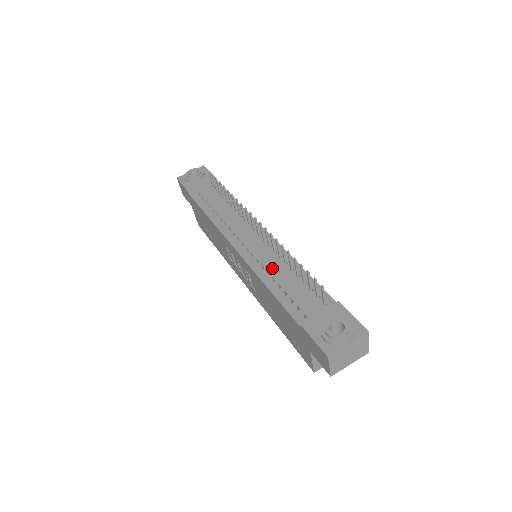
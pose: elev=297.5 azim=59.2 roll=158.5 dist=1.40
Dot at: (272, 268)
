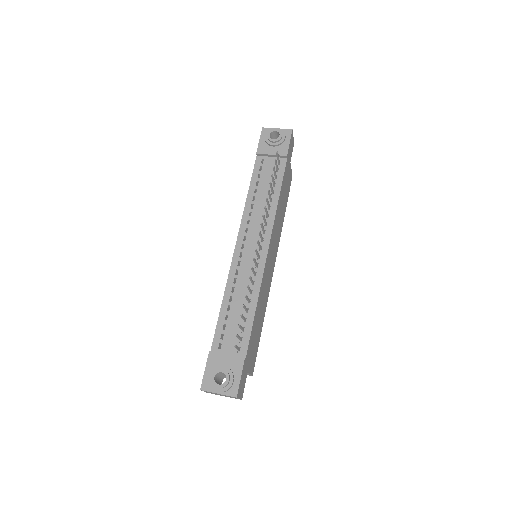
Dot at: (239, 289)
